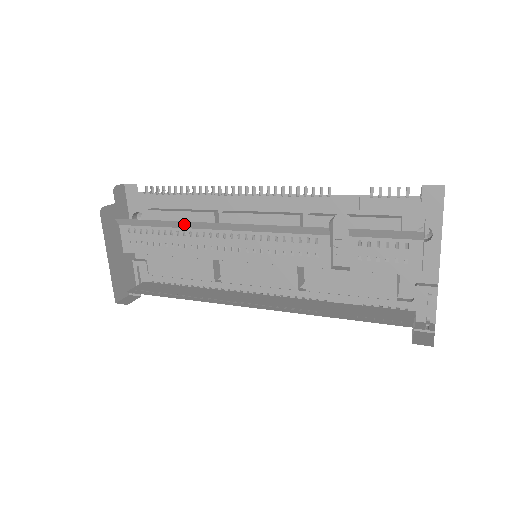
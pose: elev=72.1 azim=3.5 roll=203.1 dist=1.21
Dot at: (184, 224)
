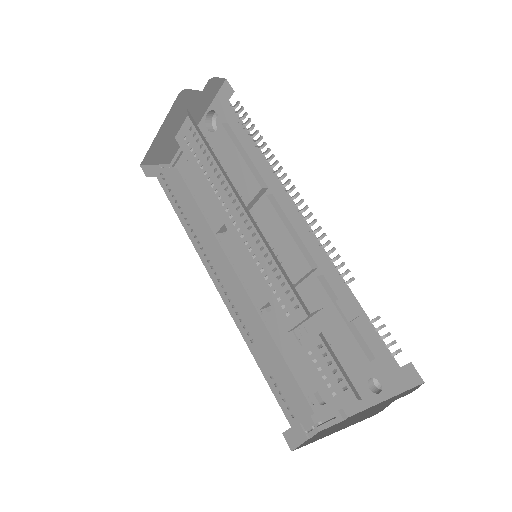
Dot at: (228, 178)
